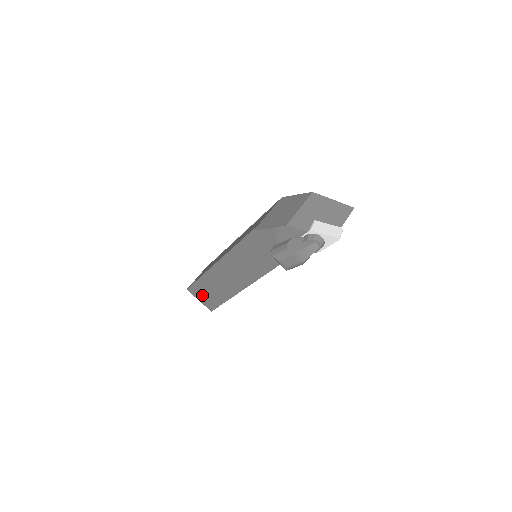
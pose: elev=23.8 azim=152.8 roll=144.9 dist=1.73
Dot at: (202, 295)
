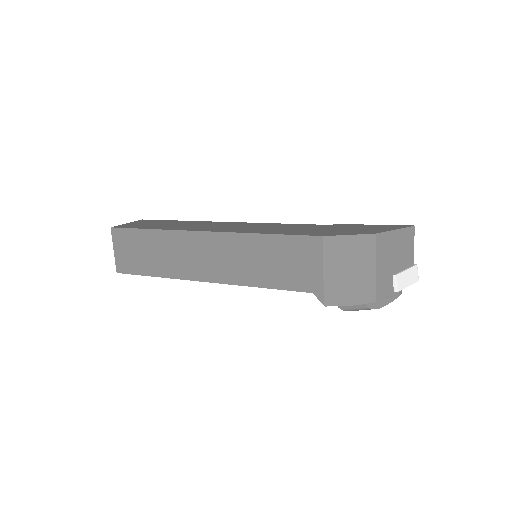
Dot at: occluded
